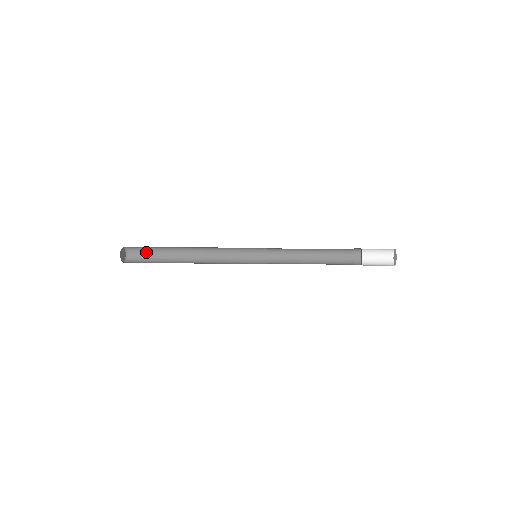
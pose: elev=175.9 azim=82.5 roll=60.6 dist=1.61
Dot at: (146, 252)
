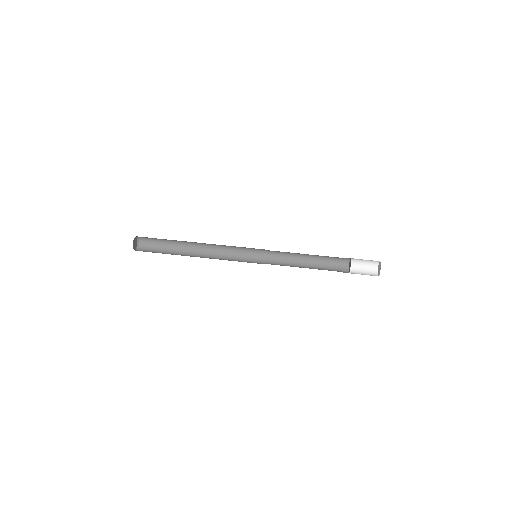
Dot at: (156, 241)
